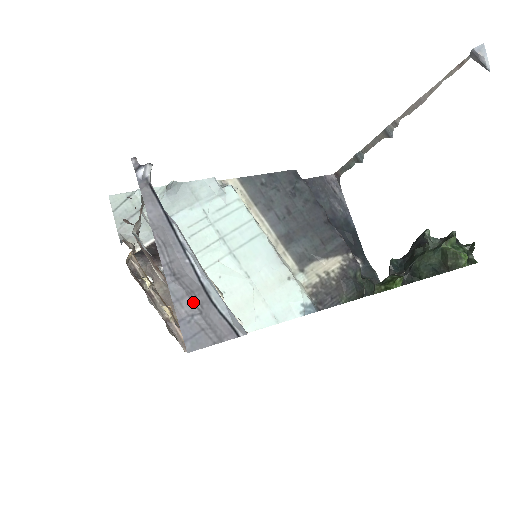
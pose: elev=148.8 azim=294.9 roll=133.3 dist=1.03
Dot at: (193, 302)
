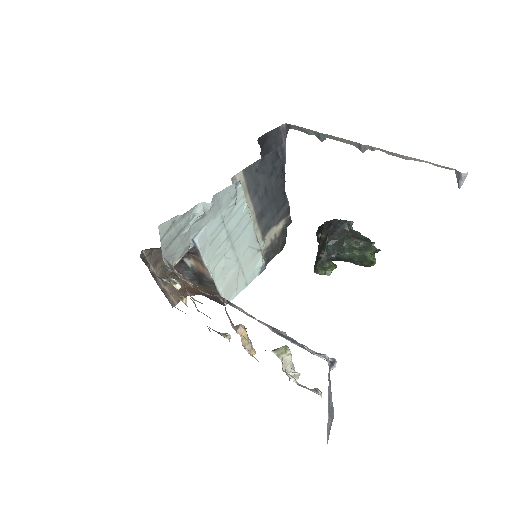
Dot at: (331, 419)
